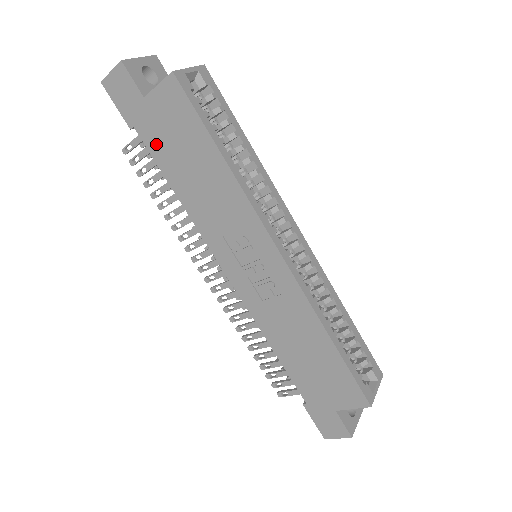
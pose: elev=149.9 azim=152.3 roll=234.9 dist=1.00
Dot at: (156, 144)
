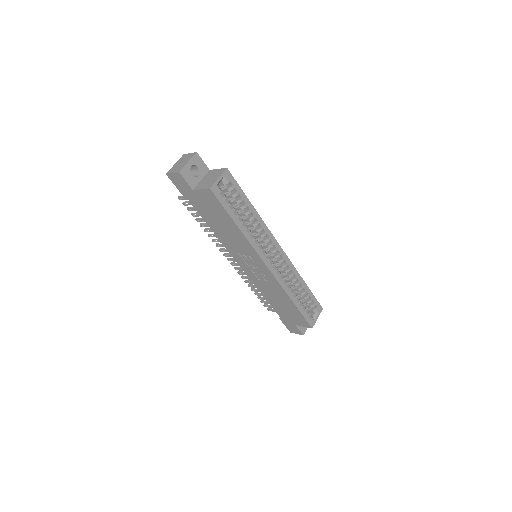
Dot at: (200, 208)
